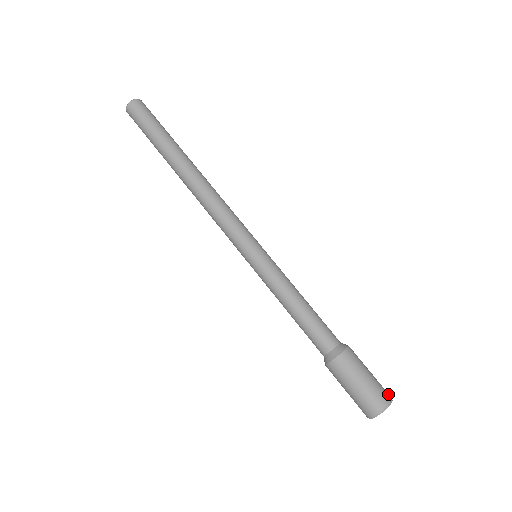
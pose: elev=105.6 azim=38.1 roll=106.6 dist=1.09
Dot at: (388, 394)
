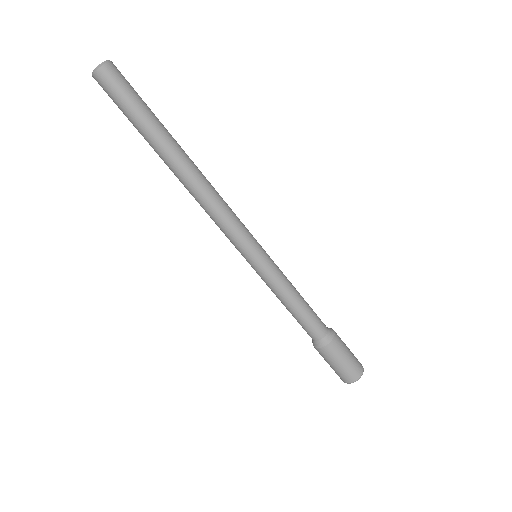
Dot at: (361, 365)
